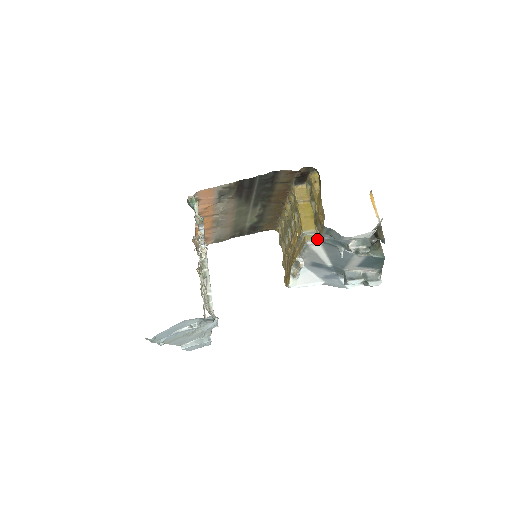
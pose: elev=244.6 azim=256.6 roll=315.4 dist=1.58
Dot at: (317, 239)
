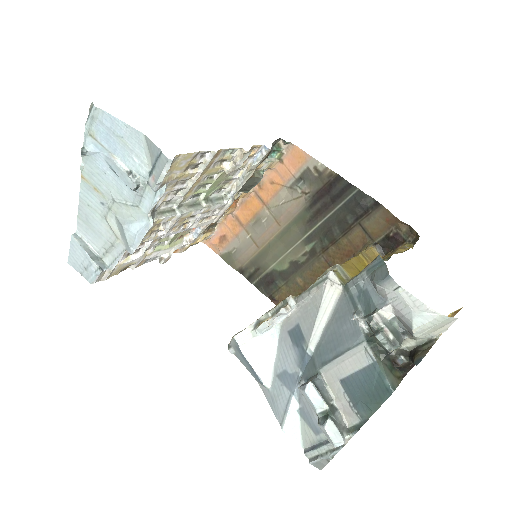
Dot at: (344, 282)
